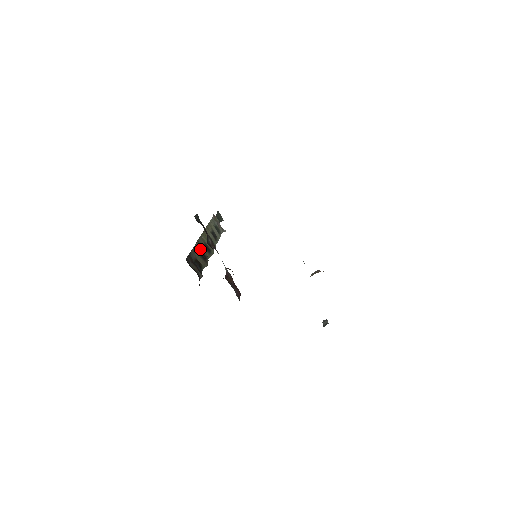
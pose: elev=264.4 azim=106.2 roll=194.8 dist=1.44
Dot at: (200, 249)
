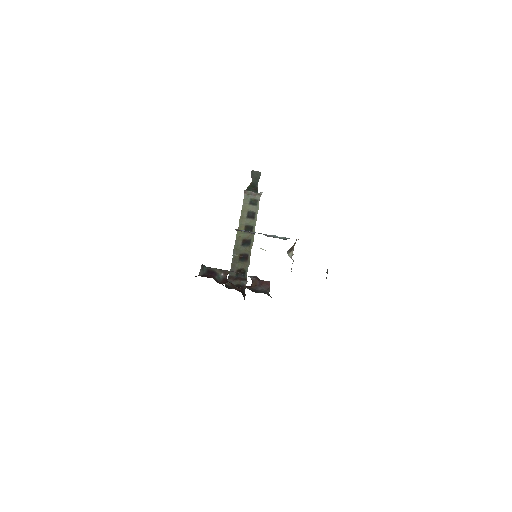
Dot at: (239, 253)
